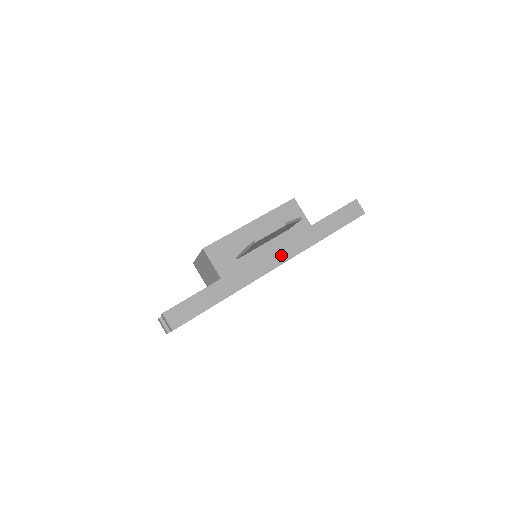
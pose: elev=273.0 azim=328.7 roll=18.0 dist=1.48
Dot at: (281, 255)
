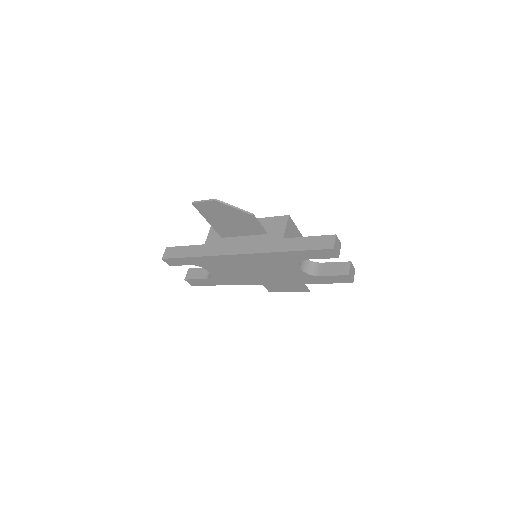
Dot at: (246, 248)
